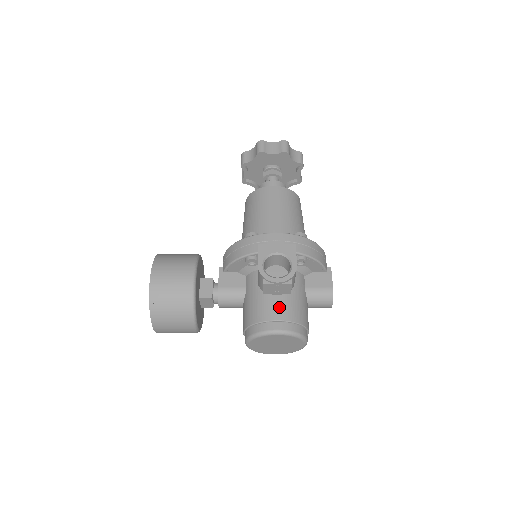
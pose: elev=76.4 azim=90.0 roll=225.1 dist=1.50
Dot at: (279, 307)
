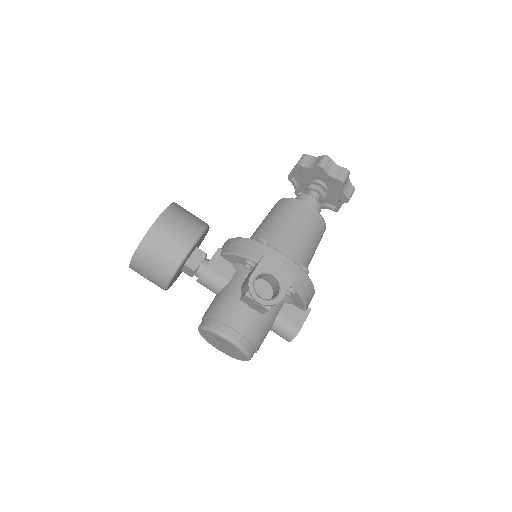
Dot at: (246, 320)
